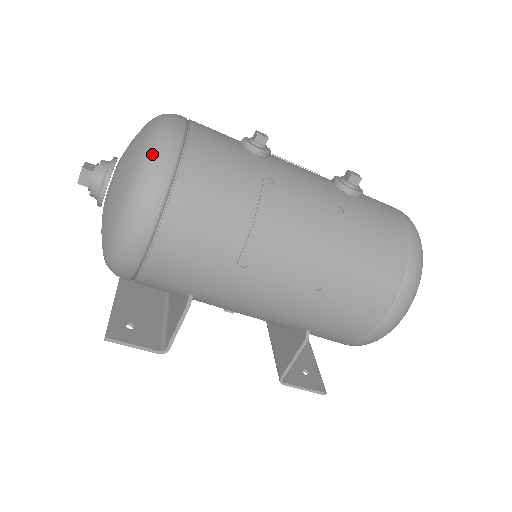
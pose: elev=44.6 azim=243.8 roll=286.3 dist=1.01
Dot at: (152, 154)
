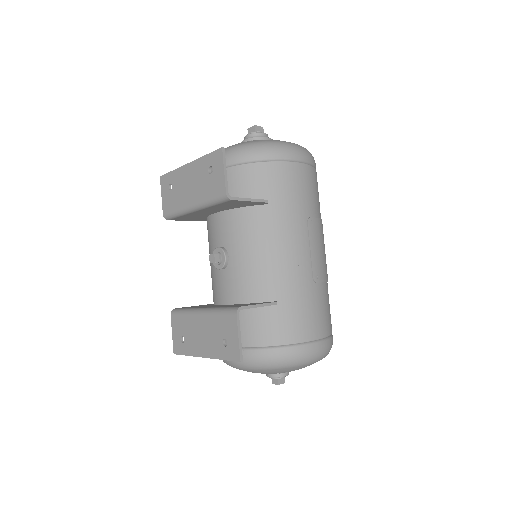
Dot at: occluded
